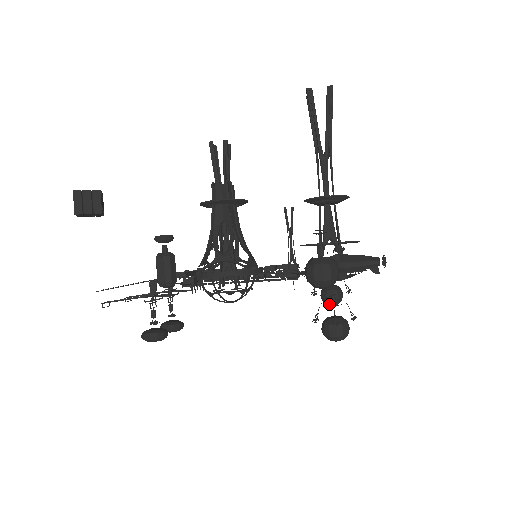
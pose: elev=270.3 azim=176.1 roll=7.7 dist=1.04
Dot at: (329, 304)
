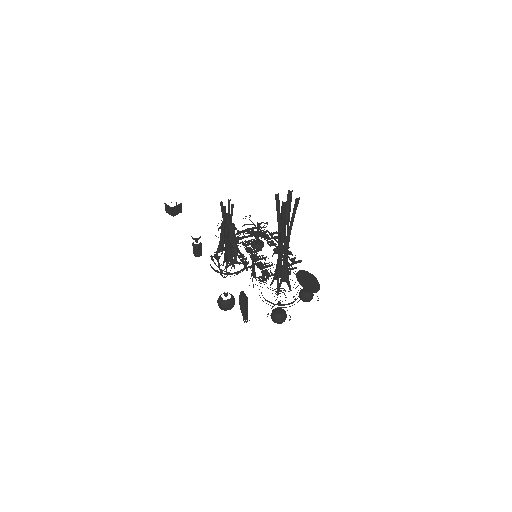
Dot at: occluded
